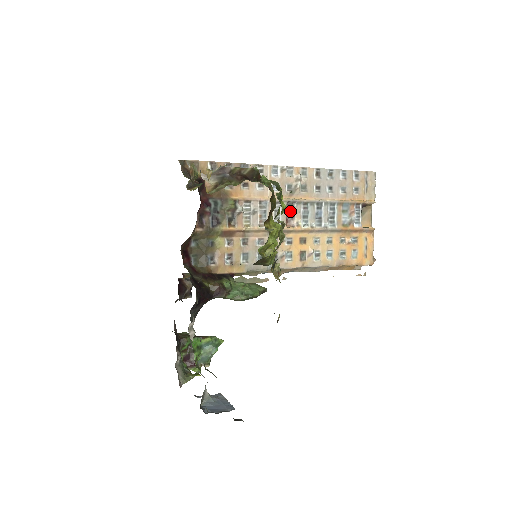
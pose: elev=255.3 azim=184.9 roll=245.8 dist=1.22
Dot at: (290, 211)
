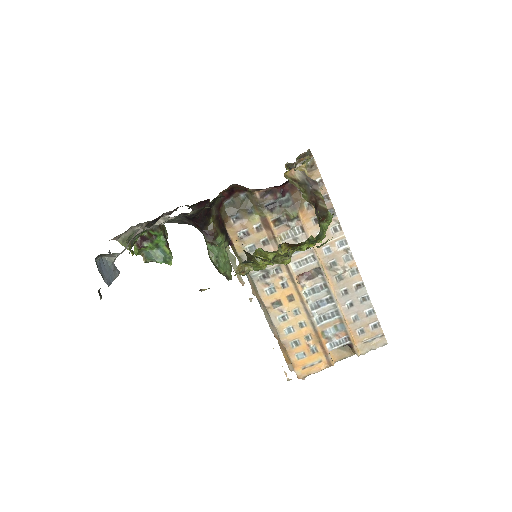
Dot at: (312, 274)
